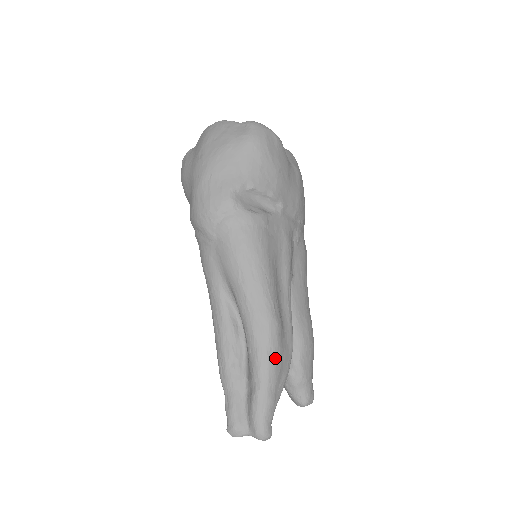
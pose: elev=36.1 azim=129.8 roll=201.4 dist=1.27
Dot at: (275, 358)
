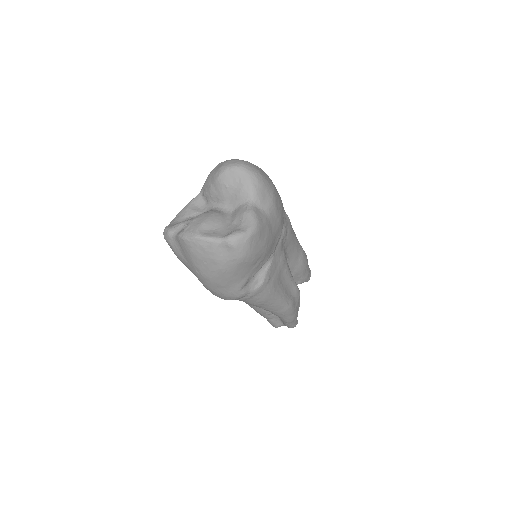
Dot at: (294, 314)
